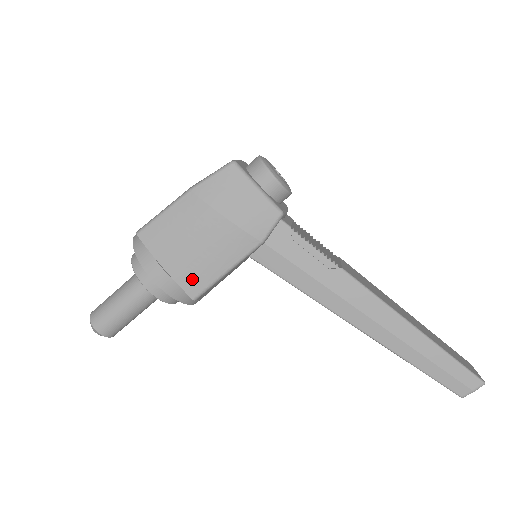
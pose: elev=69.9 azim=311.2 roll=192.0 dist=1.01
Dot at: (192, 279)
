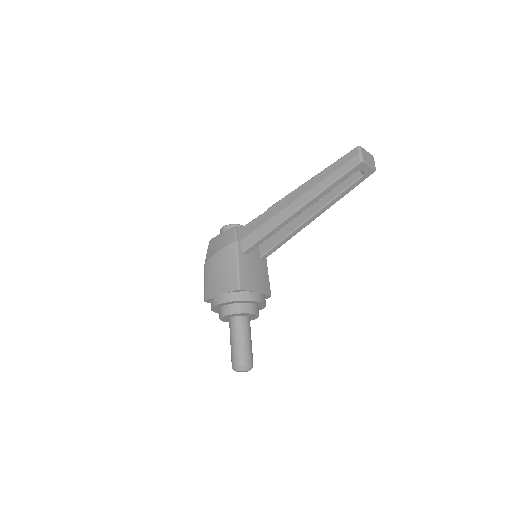
Dot at: (230, 284)
